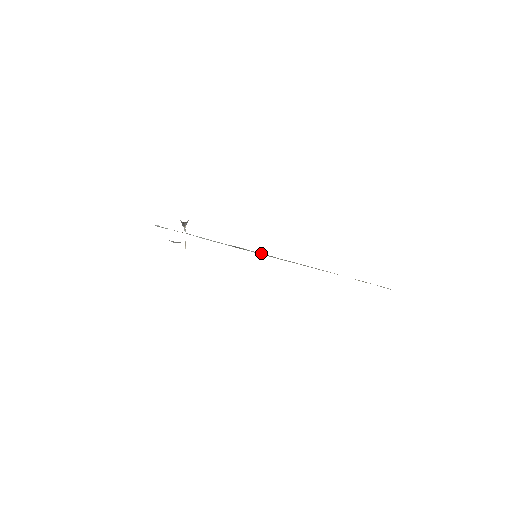
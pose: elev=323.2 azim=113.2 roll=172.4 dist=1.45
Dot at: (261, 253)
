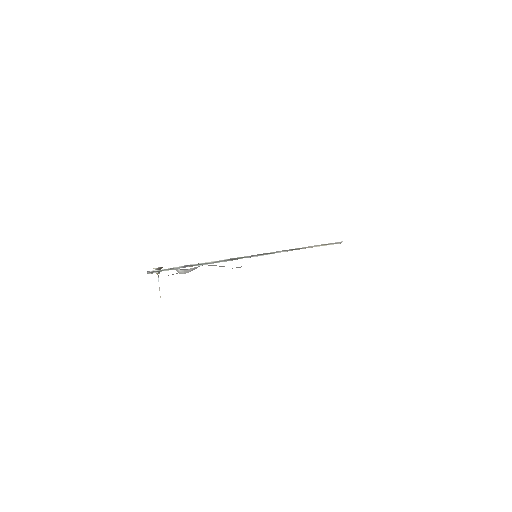
Dot at: (254, 255)
